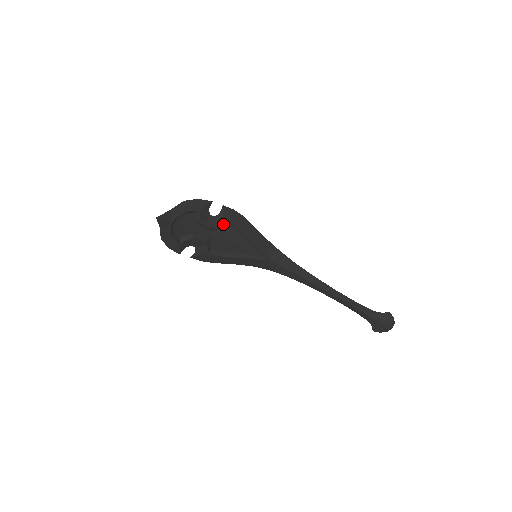
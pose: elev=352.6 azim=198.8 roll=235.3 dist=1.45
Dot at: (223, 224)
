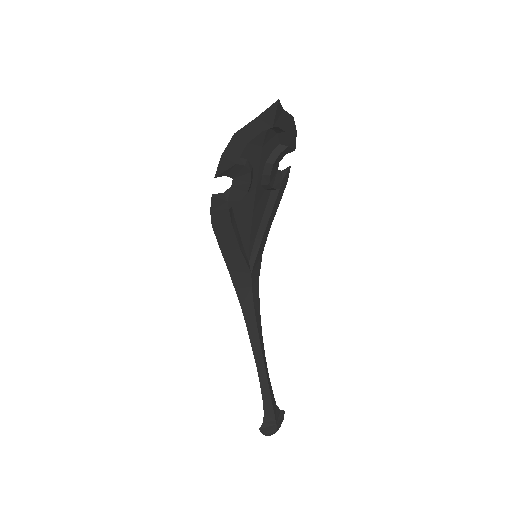
Dot at: (275, 187)
